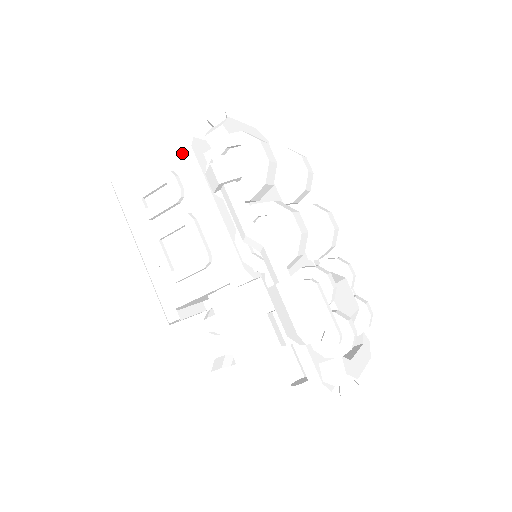
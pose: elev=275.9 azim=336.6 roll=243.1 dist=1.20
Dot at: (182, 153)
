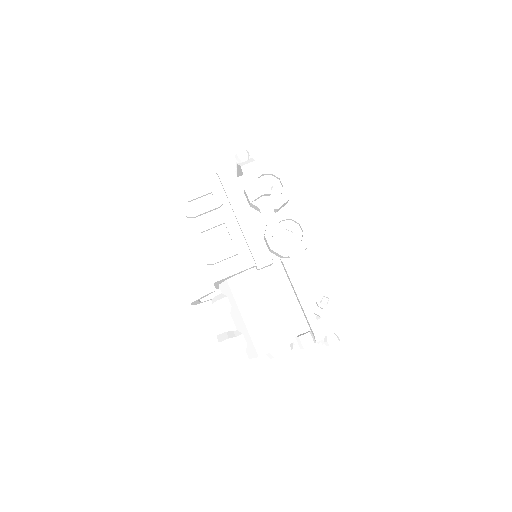
Dot at: (226, 174)
